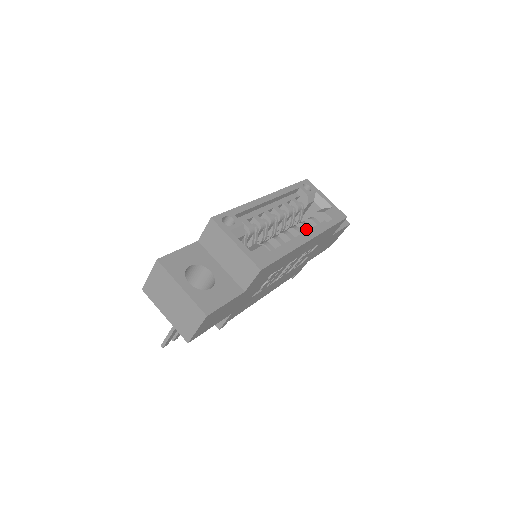
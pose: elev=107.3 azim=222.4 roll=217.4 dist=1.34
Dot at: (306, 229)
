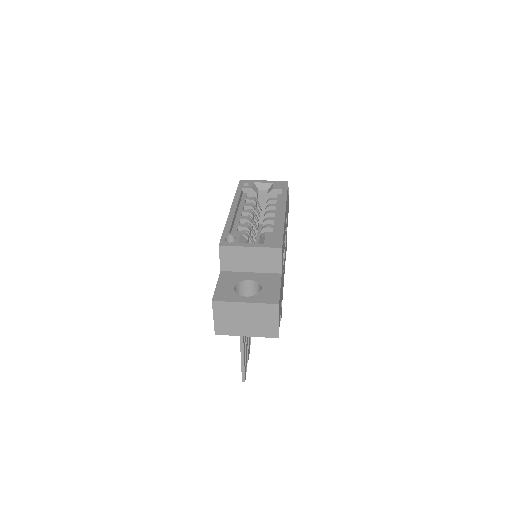
Dot at: (274, 208)
